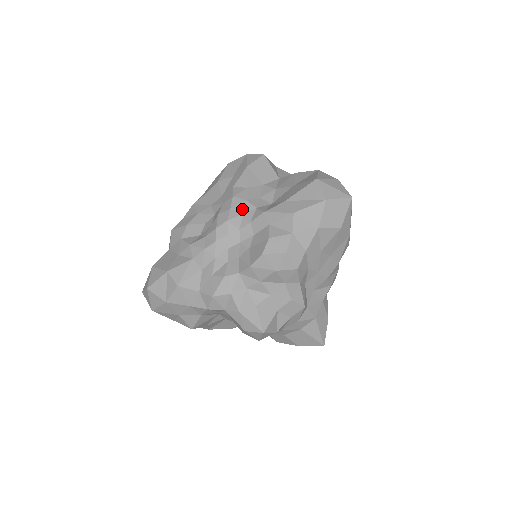
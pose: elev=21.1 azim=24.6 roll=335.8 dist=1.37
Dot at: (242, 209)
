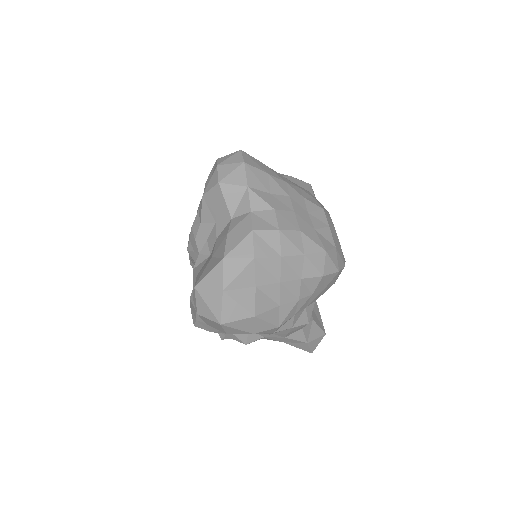
Dot at: (193, 246)
